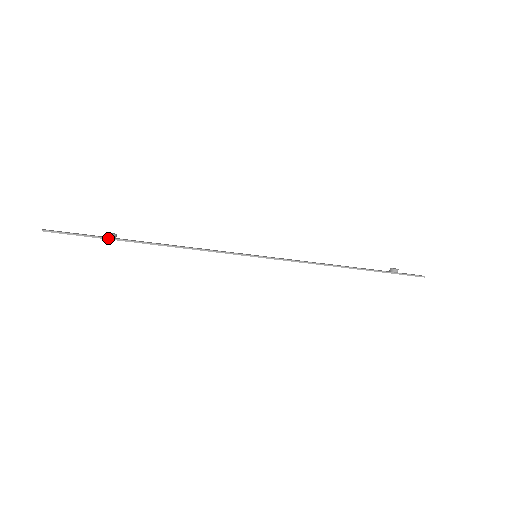
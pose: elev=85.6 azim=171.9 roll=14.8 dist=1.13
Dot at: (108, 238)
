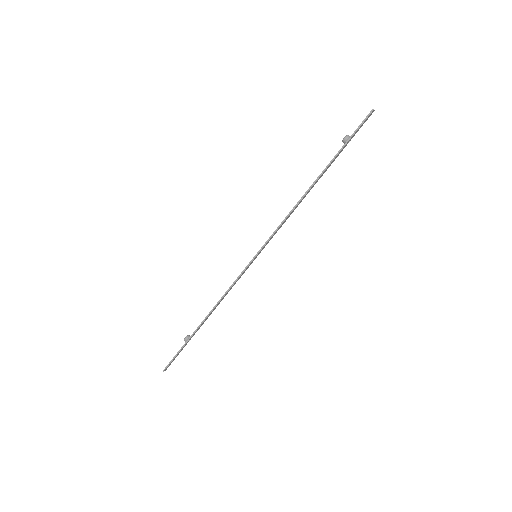
Dot at: (186, 342)
